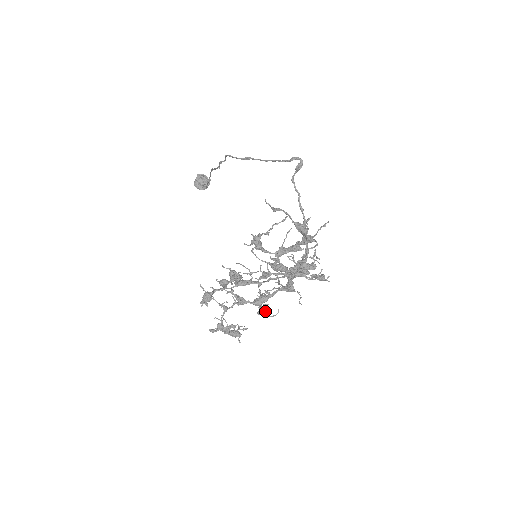
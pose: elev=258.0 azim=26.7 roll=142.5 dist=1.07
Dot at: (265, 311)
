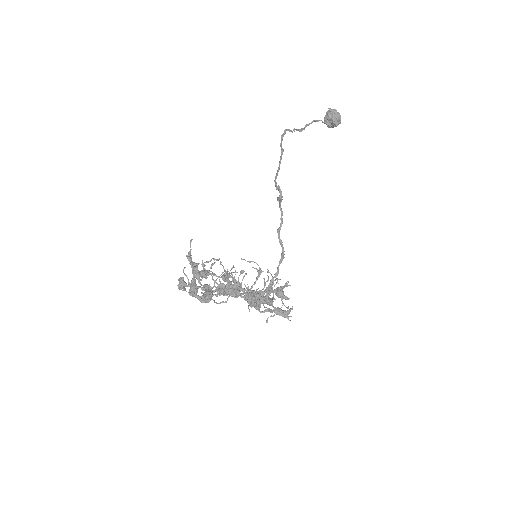
Dot at: occluded
